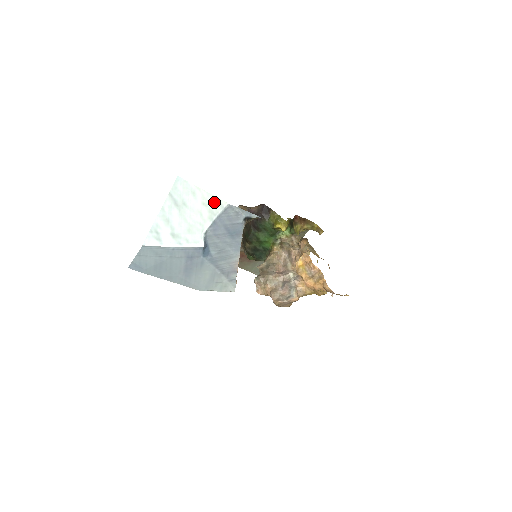
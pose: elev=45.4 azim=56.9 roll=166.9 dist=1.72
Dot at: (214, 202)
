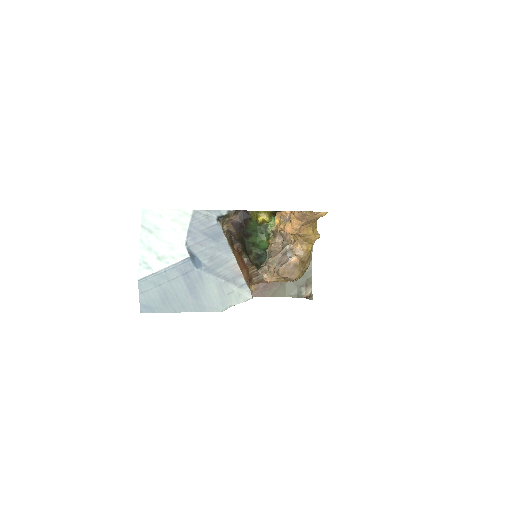
Dot at: (180, 215)
